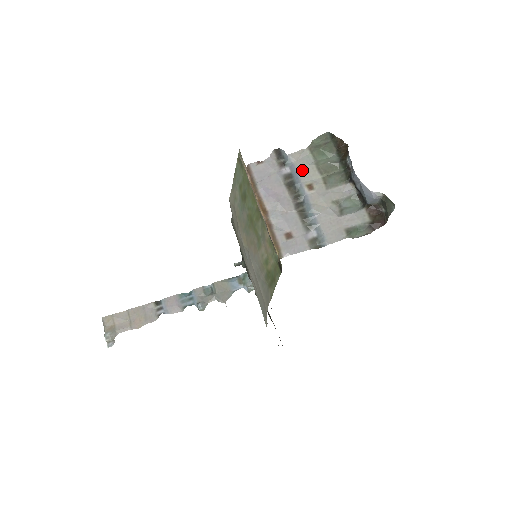
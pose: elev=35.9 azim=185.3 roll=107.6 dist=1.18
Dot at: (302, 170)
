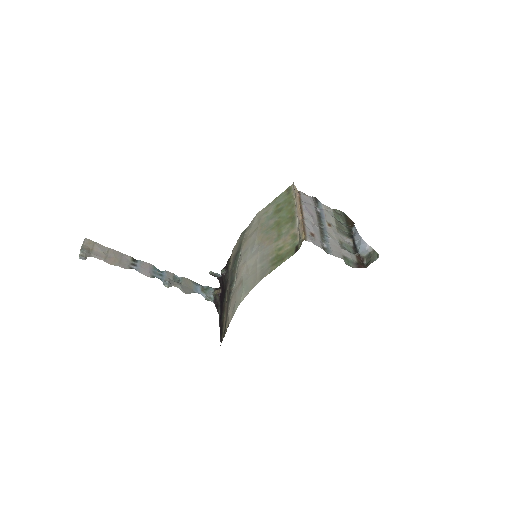
Dot at: (327, 215)
